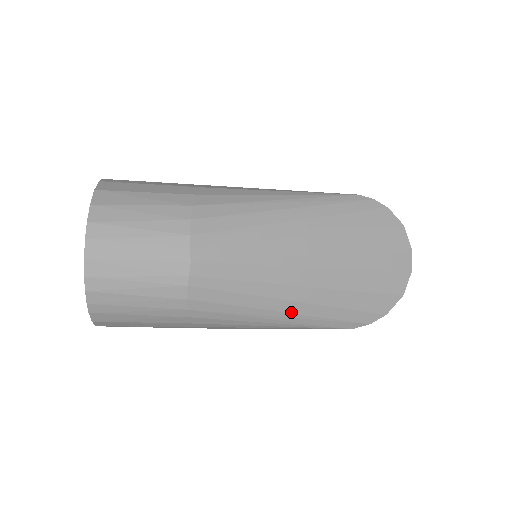
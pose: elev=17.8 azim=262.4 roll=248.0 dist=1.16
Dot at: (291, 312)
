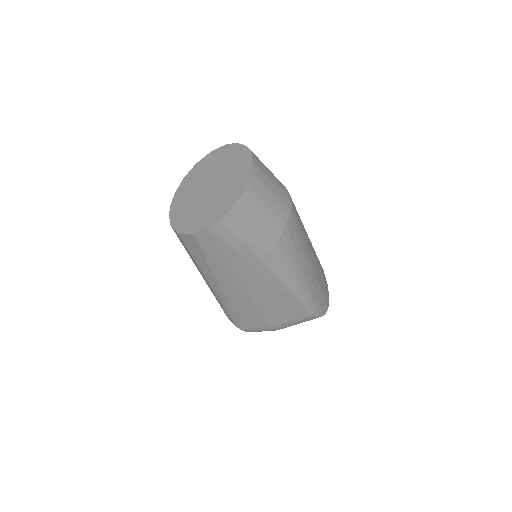
Dot at: (305, 276)
